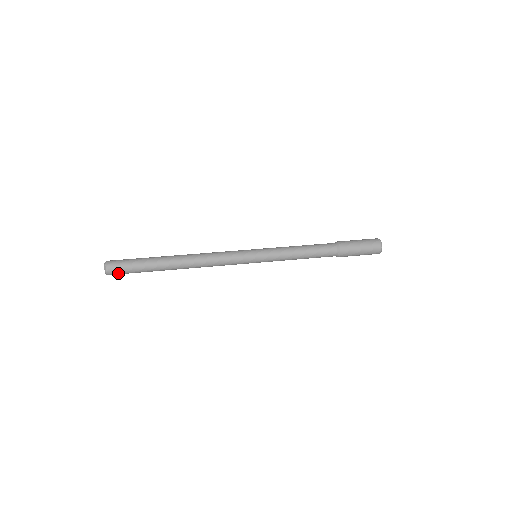
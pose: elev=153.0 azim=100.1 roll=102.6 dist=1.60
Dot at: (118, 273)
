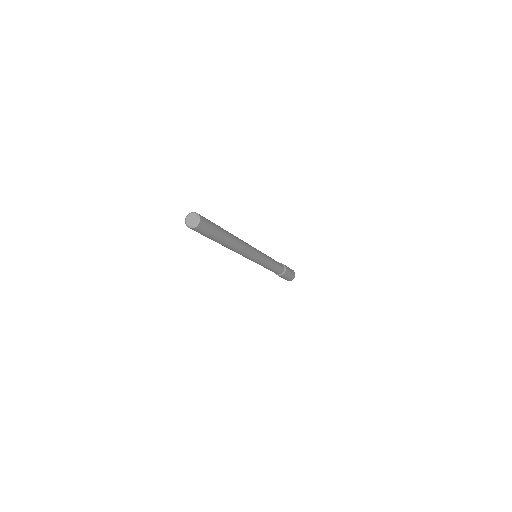
Dot at: (204, 227)
